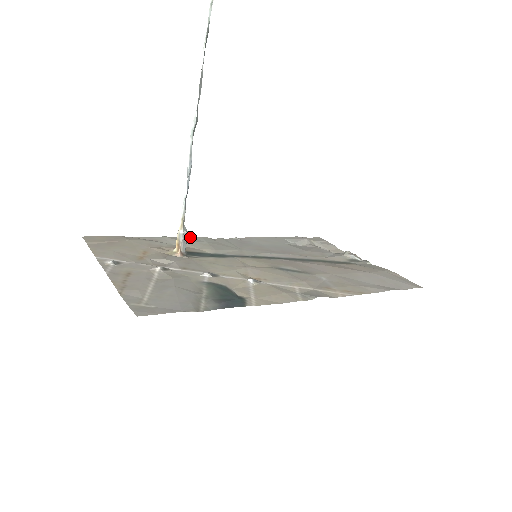
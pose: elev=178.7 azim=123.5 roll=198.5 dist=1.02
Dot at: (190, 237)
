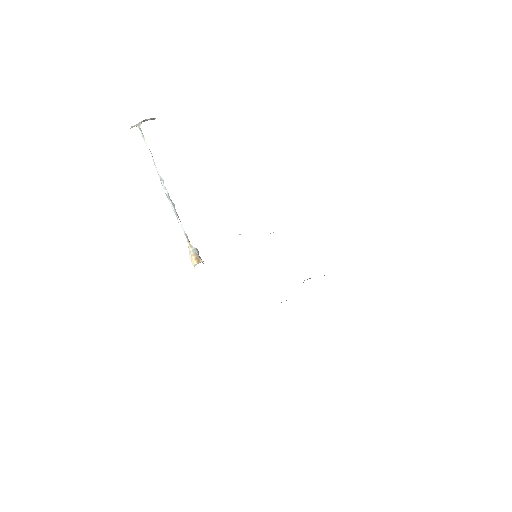
Dot at: occluded
